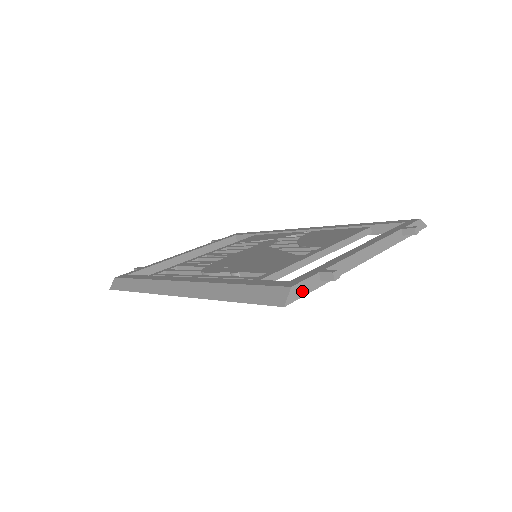
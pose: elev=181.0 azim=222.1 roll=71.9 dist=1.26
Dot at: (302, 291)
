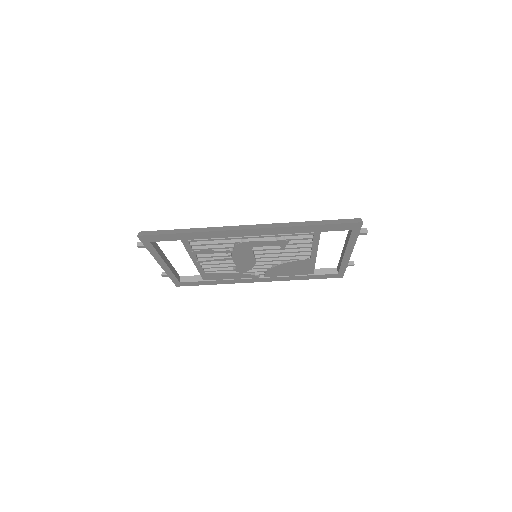
Dot at: occluded
